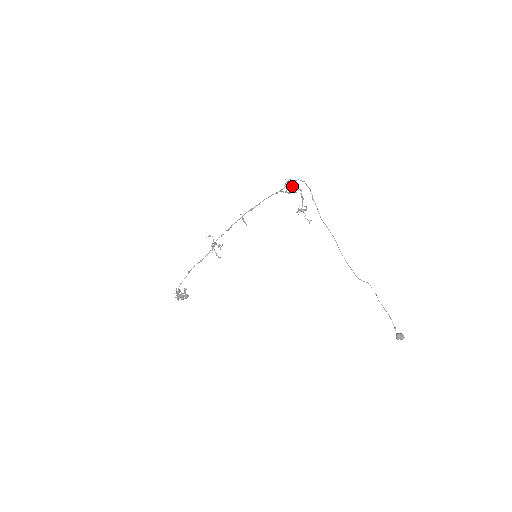
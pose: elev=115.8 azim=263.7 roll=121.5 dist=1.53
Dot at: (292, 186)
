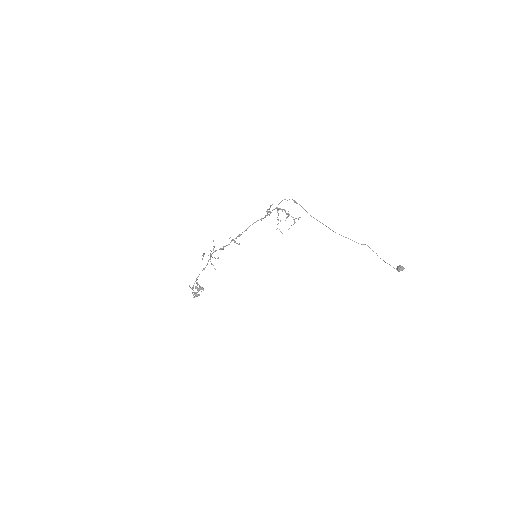
Dot at: occluded
